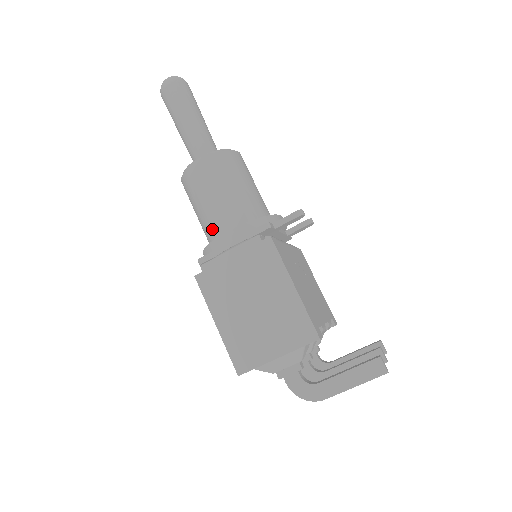
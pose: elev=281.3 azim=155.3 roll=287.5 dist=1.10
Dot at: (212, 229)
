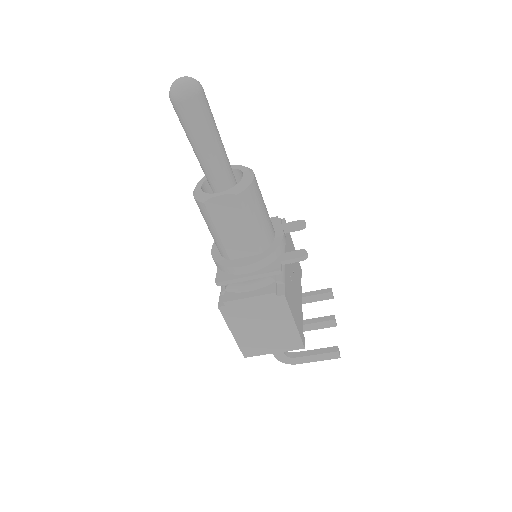
Dot at: (226, 252)
